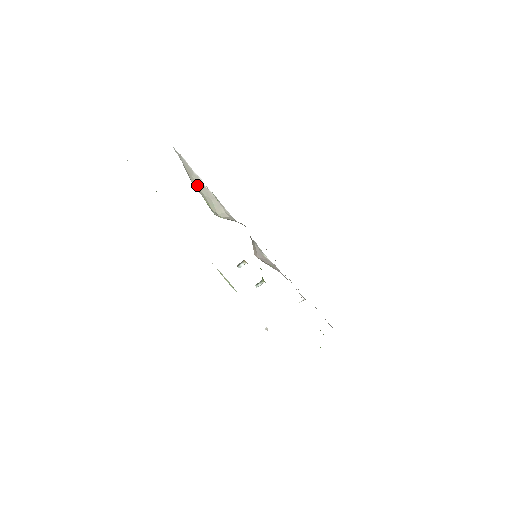
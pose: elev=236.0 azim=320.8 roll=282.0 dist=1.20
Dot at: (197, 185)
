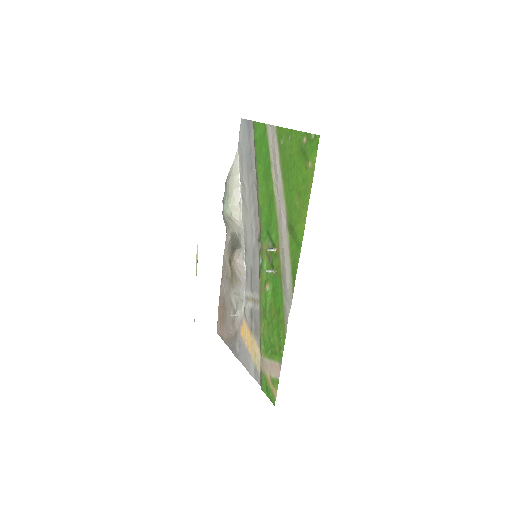
Dot at: (233, 184)
